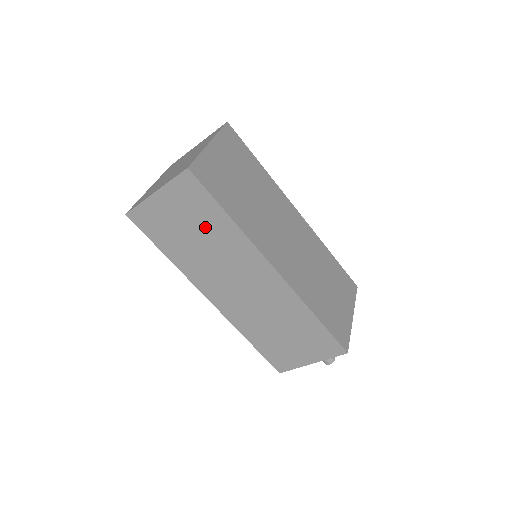
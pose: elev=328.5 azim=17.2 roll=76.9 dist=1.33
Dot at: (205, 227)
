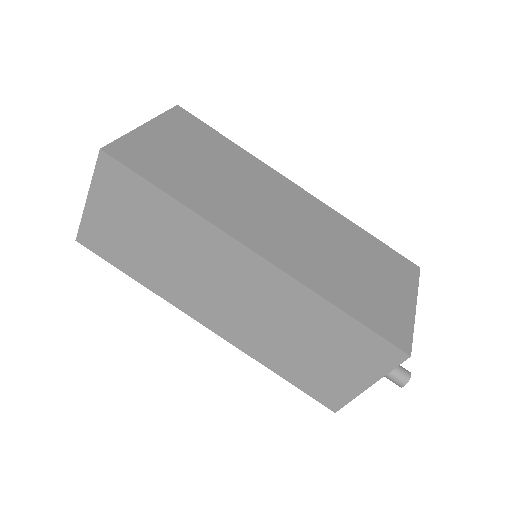
Dot at: (154, 223)
